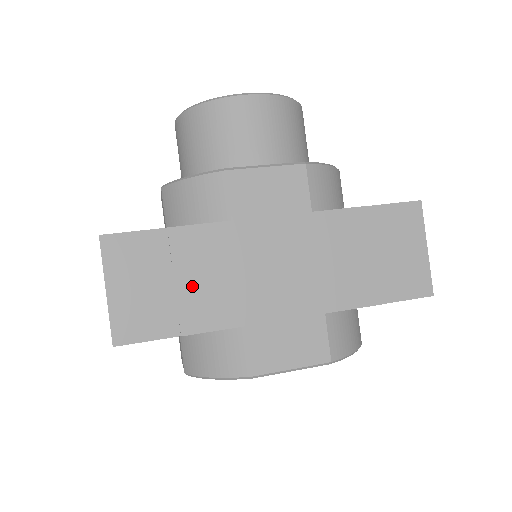
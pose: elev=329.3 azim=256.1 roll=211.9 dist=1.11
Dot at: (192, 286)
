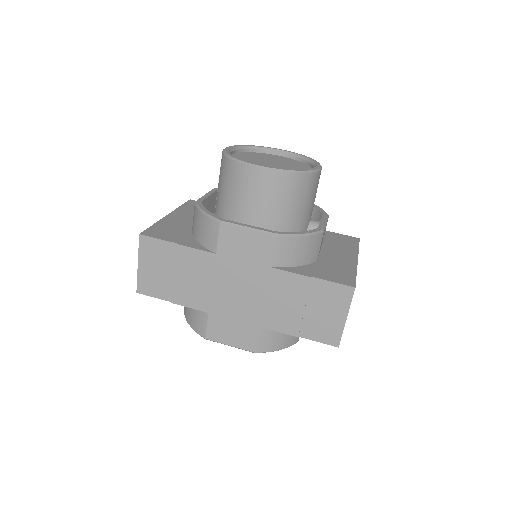
Dot at: (183, 280)
